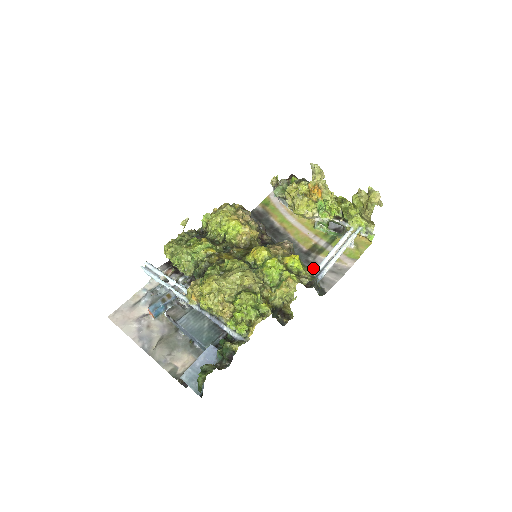
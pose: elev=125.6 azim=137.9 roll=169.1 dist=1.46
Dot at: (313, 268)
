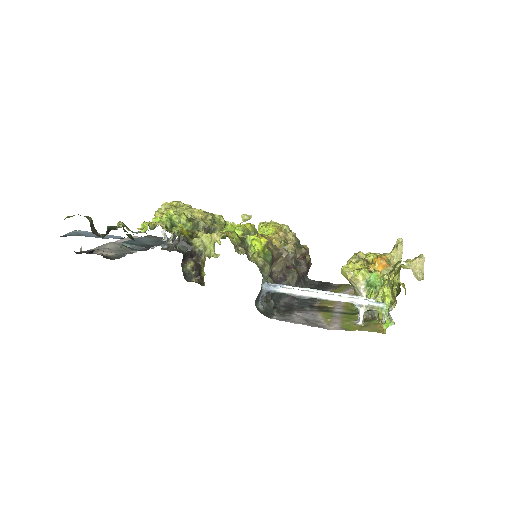
Dot at: (296, 310)
